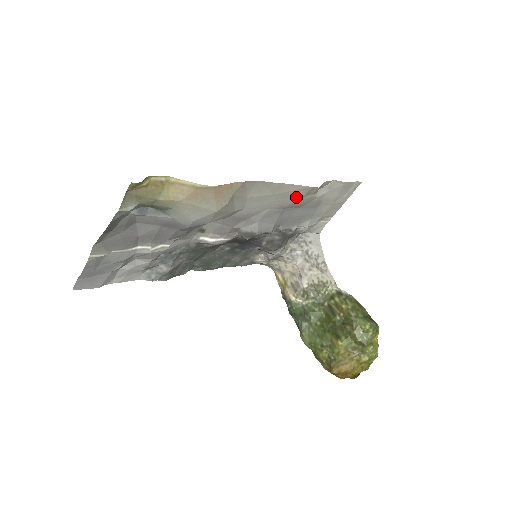
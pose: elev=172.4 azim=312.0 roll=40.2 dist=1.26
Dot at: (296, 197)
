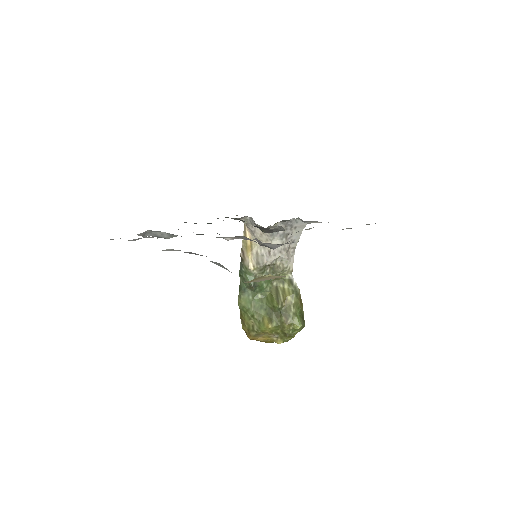
Dot at: occluded
